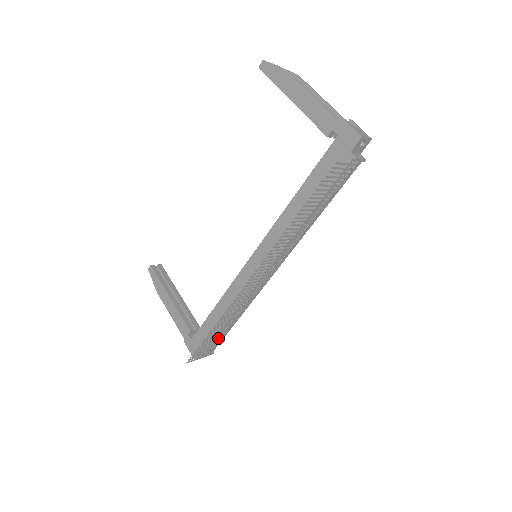
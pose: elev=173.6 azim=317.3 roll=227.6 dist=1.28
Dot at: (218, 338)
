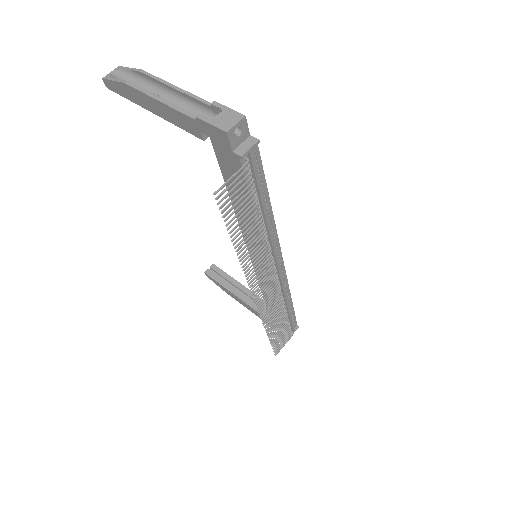
Dot at: (286, 326)
